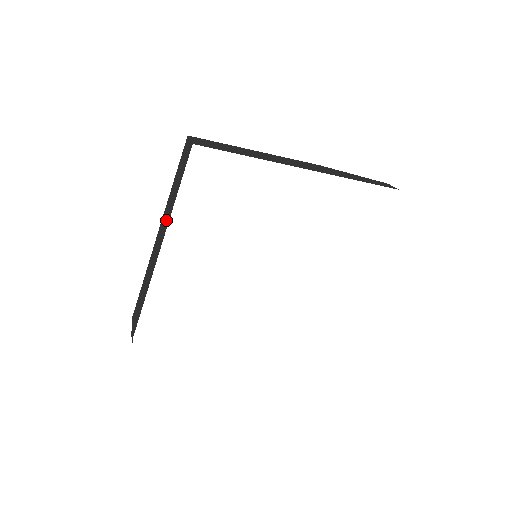
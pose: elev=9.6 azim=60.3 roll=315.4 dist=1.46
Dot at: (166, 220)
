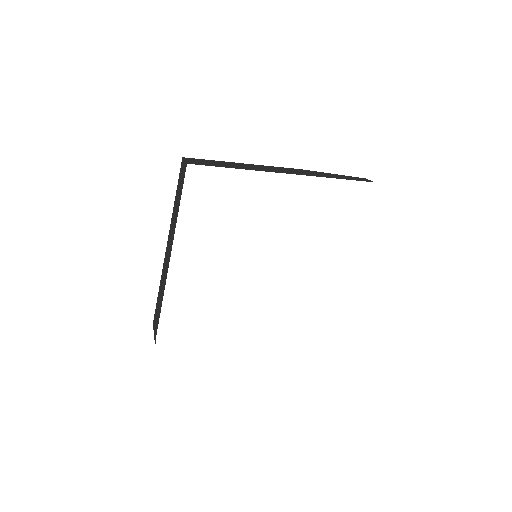
Dot at: (172, 231)
